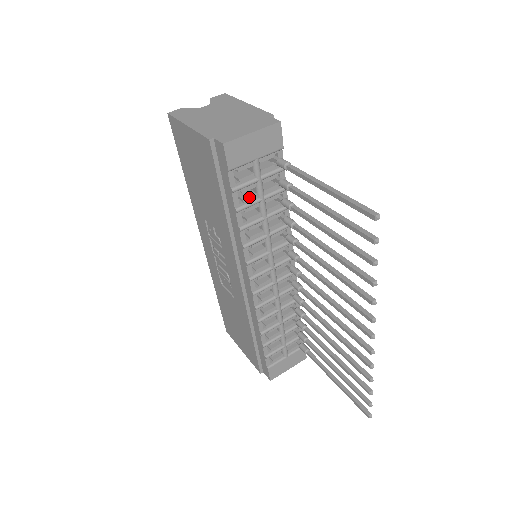
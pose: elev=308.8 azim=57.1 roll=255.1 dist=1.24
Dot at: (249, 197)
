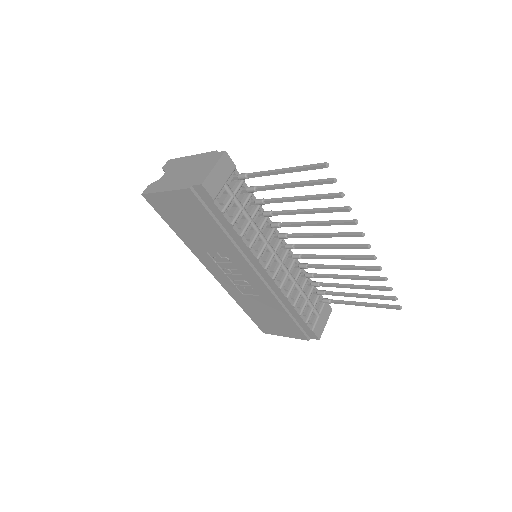
Dot at: (234, 212)
